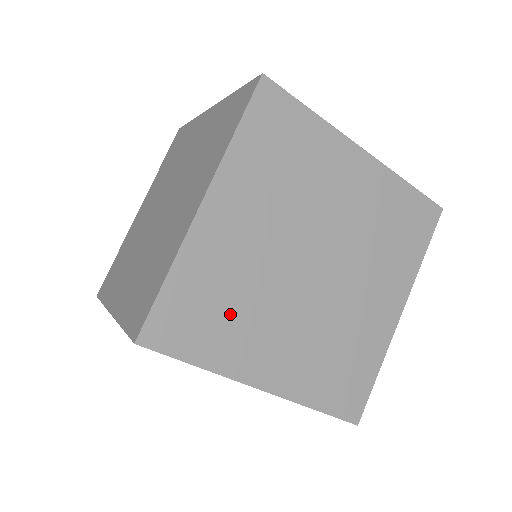
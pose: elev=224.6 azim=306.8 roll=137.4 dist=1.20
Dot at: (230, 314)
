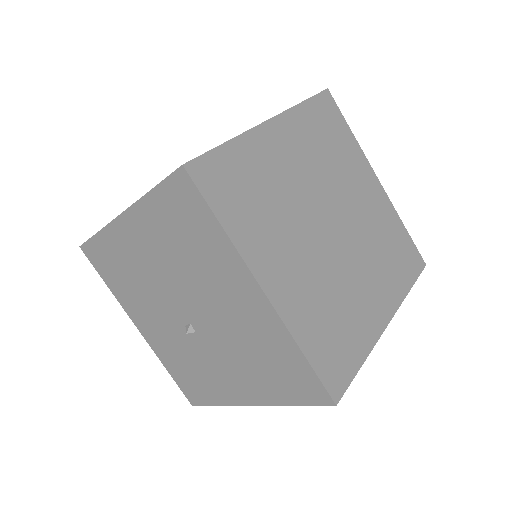
Dot at: (261, 207)
